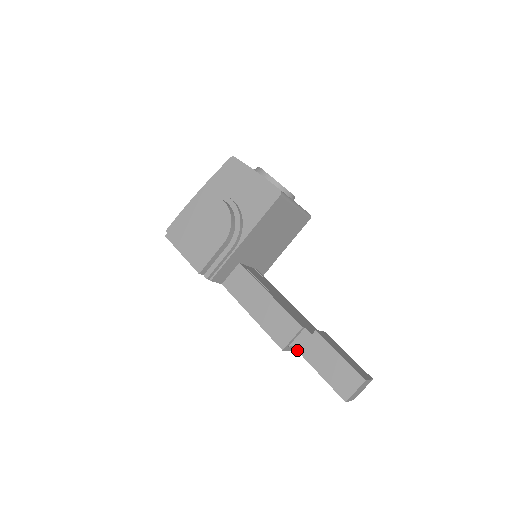
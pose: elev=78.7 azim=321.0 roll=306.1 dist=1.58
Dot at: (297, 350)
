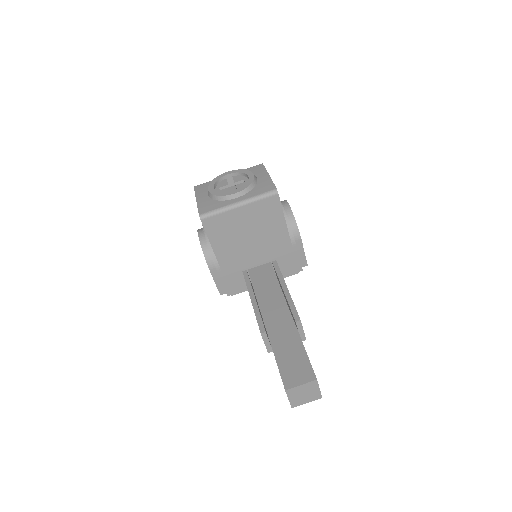
Dot at: occluded
